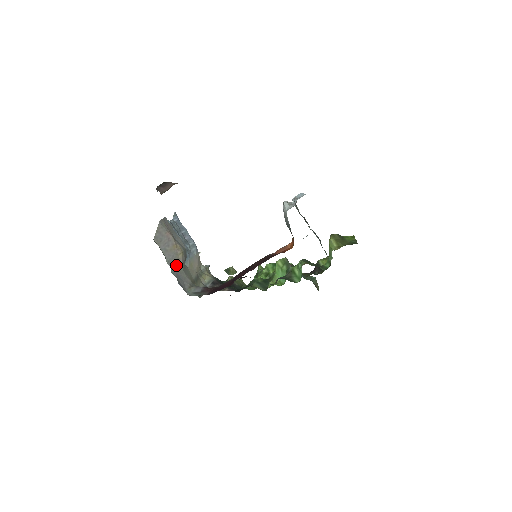
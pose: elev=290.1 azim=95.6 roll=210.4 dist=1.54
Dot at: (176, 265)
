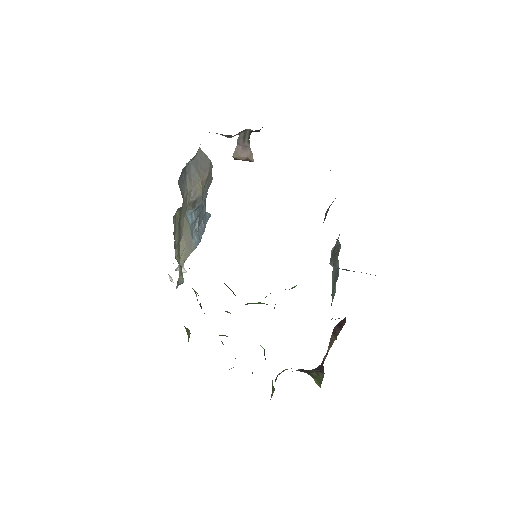
Dot at: (191, 178)
